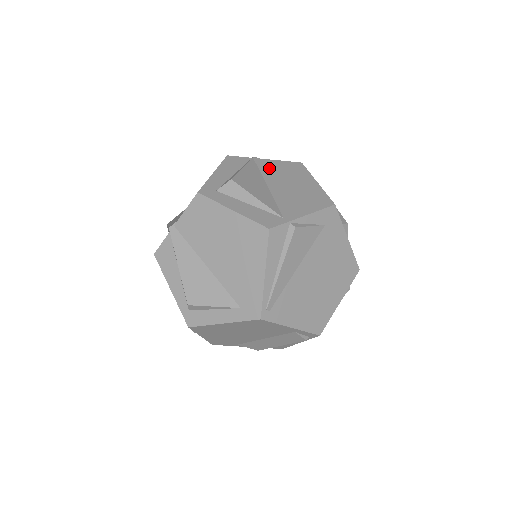
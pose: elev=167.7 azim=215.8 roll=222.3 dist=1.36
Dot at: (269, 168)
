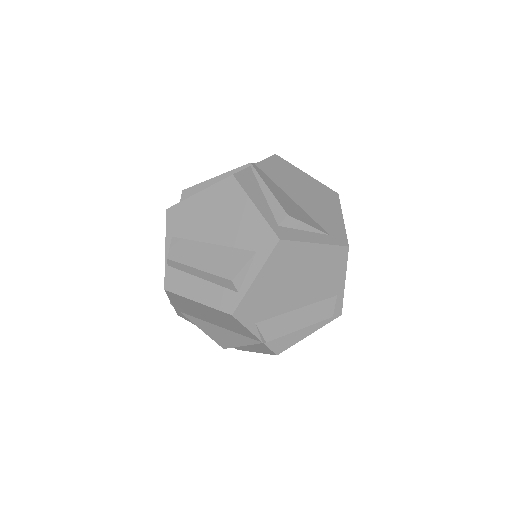
Dot at: occluded
